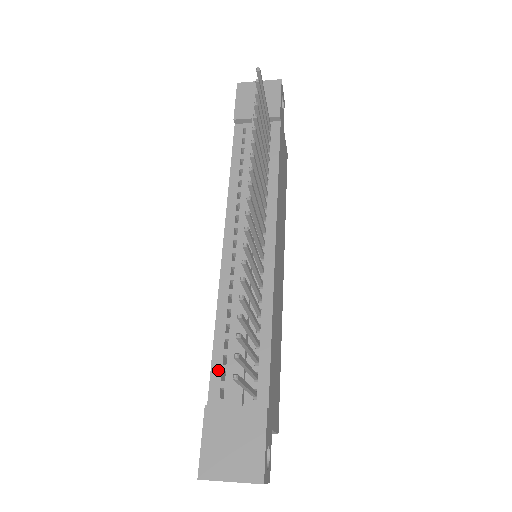
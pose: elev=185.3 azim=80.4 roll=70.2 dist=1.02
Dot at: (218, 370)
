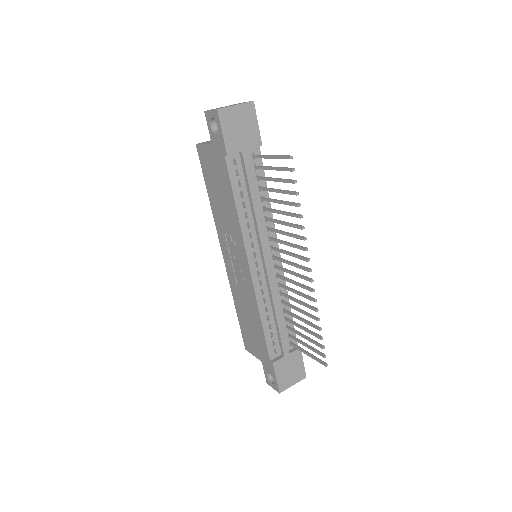
Dot at: (270, 342)
